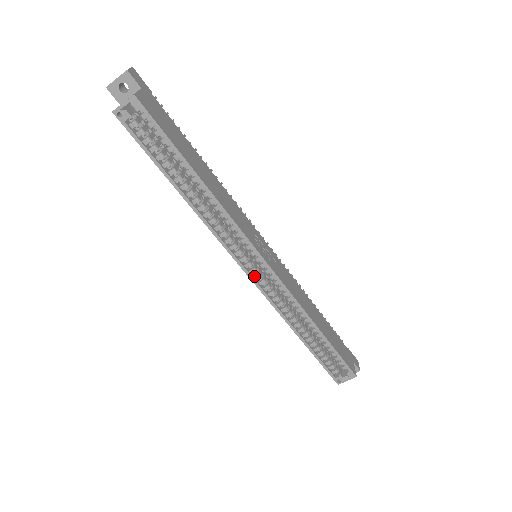
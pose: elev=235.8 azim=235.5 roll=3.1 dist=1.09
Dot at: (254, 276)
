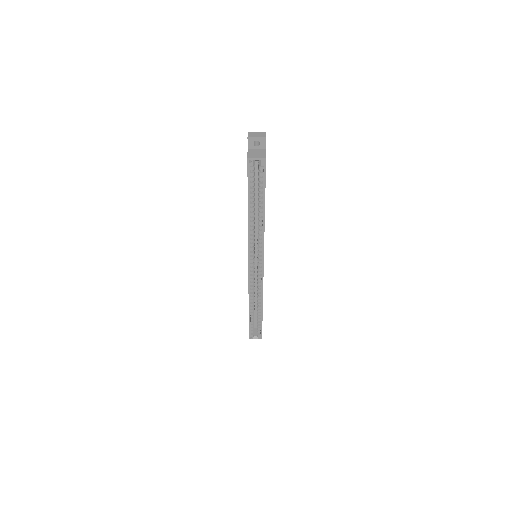
Dot at: (251, 268)
